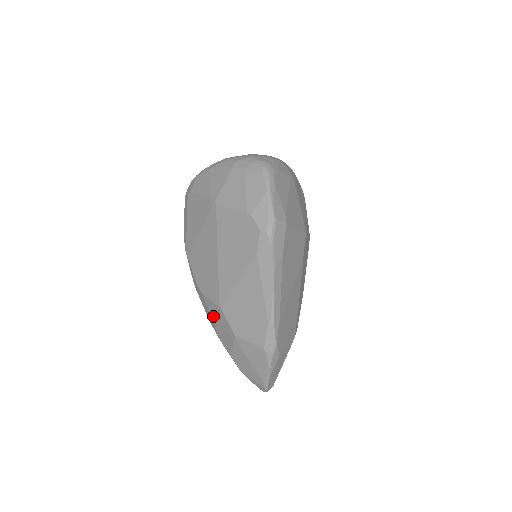
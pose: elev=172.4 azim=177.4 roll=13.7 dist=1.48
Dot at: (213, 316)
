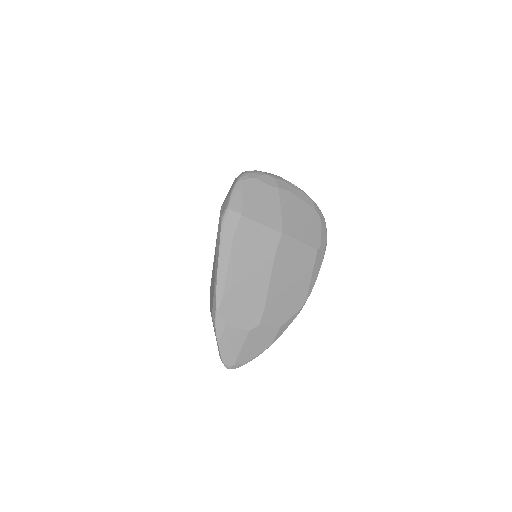
Dot at: occluded
